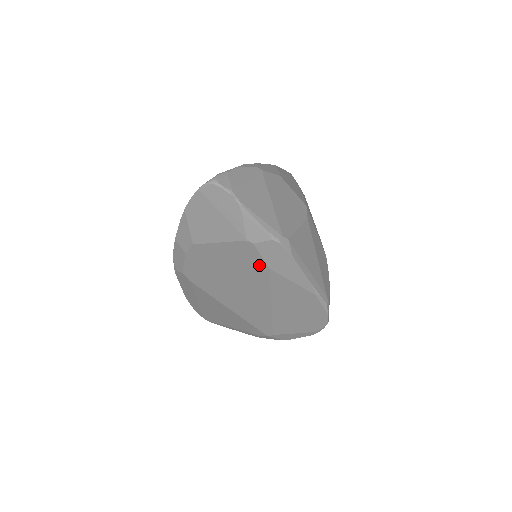
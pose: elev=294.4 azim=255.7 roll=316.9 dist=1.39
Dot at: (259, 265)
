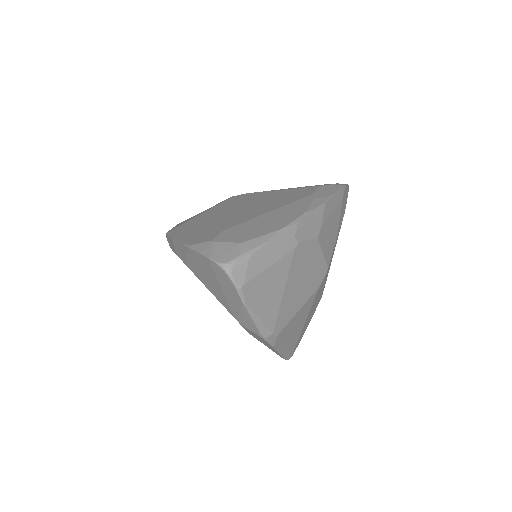
Dot at: occluded
